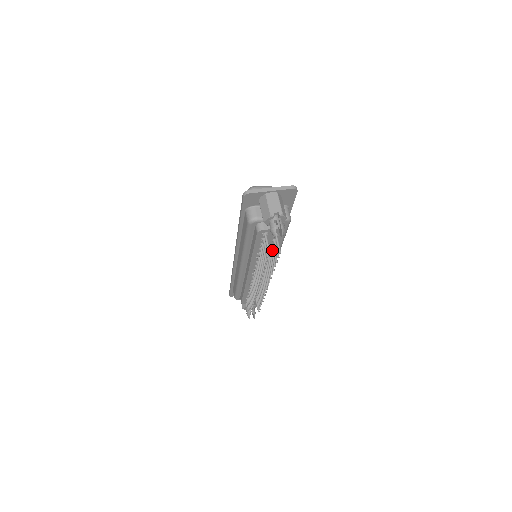
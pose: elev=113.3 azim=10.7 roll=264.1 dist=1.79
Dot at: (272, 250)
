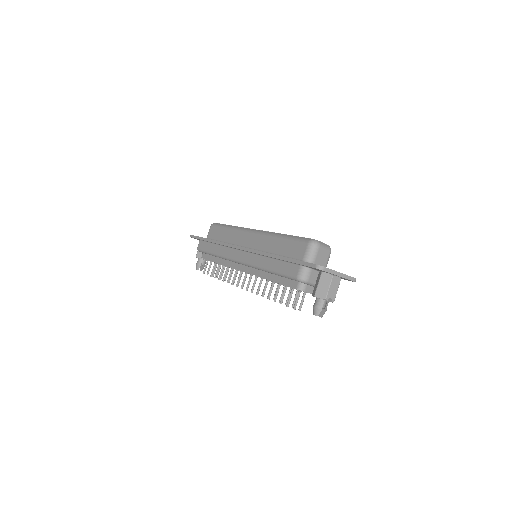
Dot at: occluded
